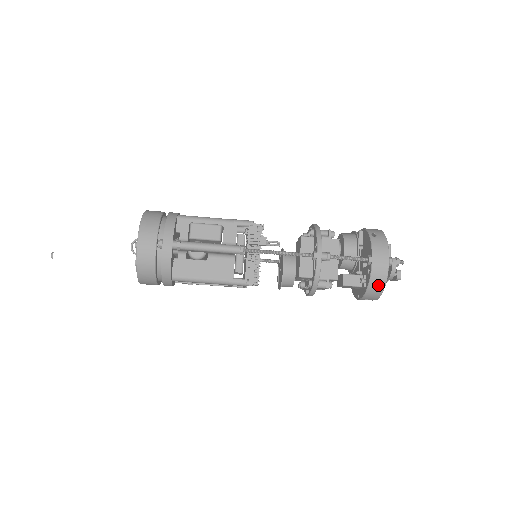
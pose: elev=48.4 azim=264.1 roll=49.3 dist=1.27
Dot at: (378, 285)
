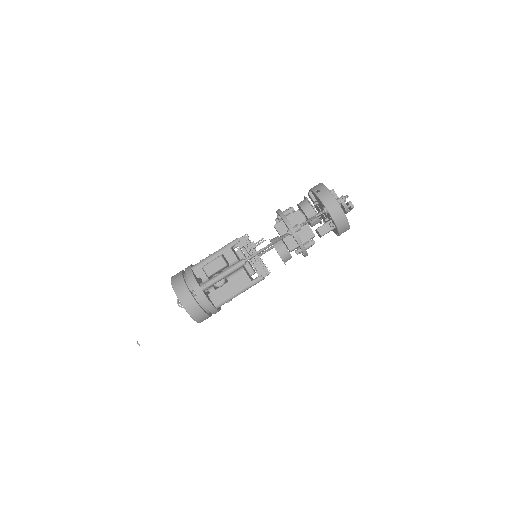
Dot at: (342, 221)
